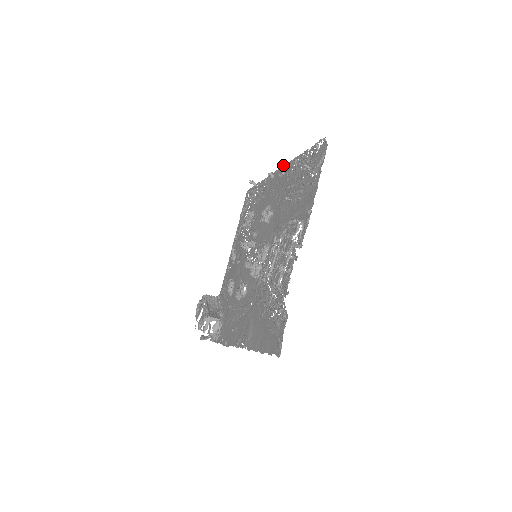
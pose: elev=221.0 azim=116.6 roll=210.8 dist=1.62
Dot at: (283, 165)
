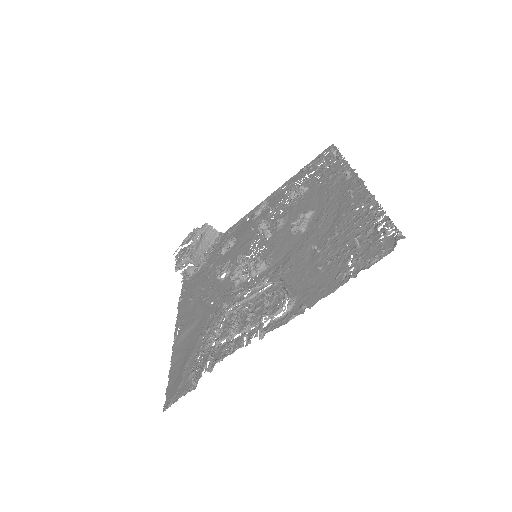
Dot at: (363, 181)
